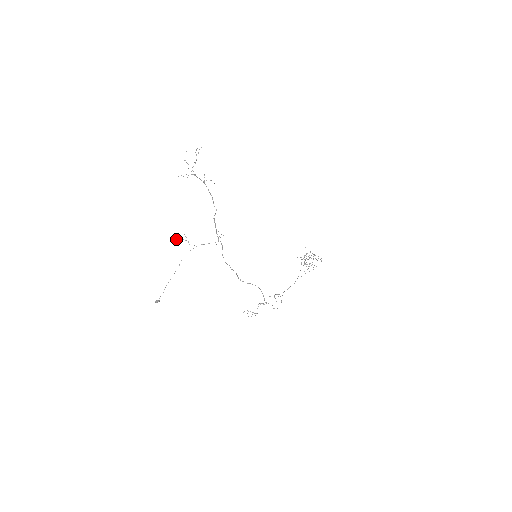
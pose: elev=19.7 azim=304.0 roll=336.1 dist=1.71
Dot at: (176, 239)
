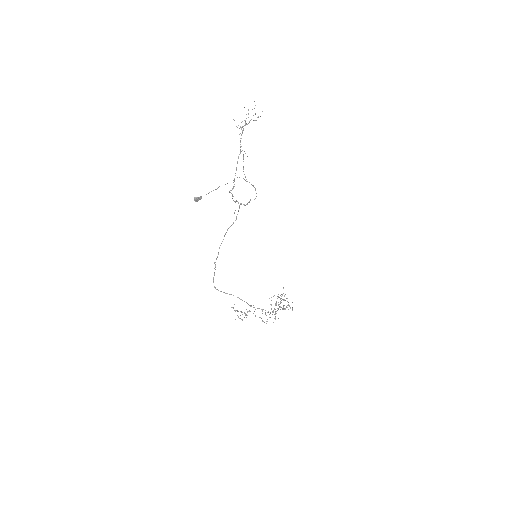
Dot at: occluded
